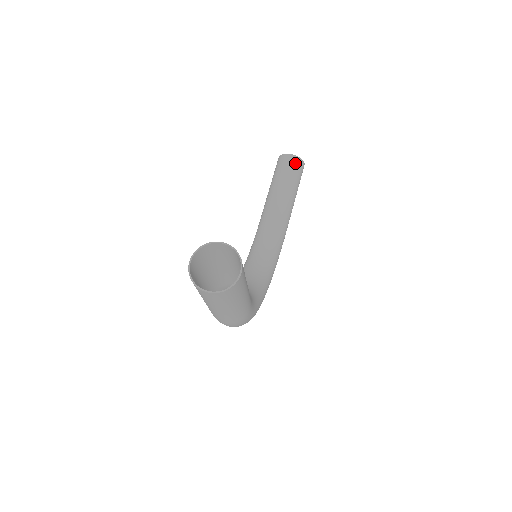
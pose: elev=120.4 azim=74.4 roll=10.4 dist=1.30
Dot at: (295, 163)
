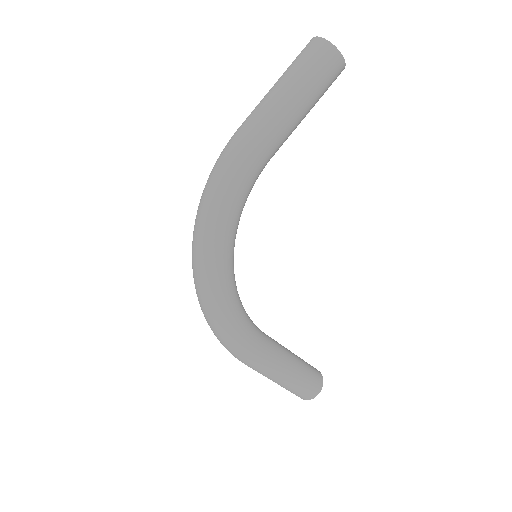
Dot at: (317, 372)
